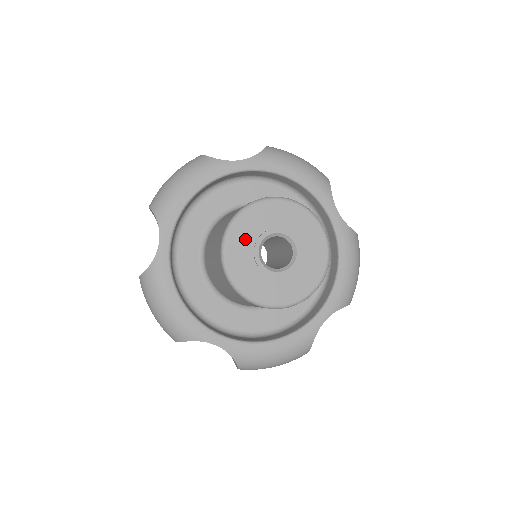
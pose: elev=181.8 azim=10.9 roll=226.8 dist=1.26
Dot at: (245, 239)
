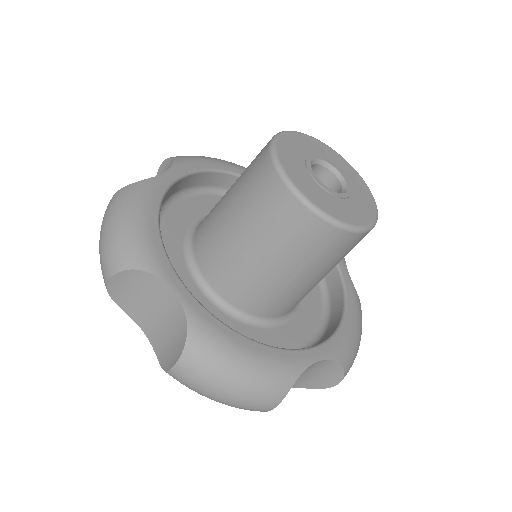
Dot at: (301, 175)
